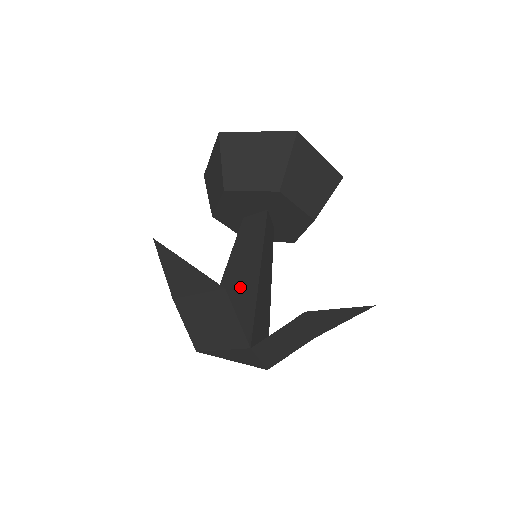
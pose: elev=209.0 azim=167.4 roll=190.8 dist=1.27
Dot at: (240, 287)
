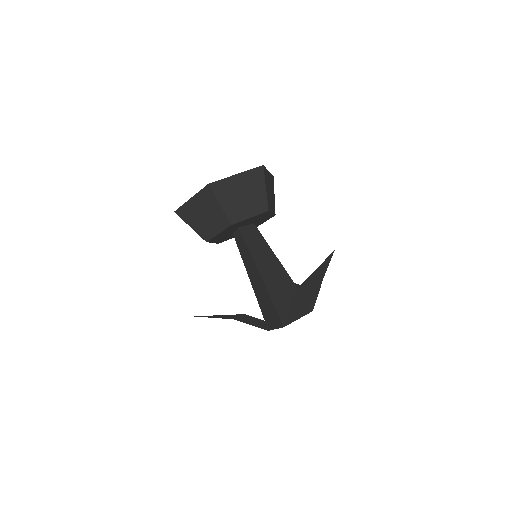
Dot at: (259, 287)
